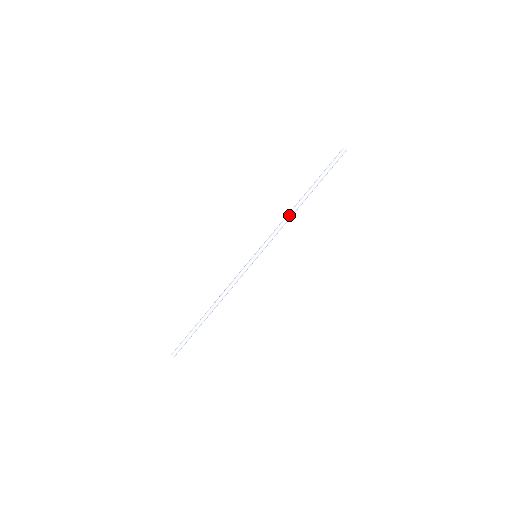
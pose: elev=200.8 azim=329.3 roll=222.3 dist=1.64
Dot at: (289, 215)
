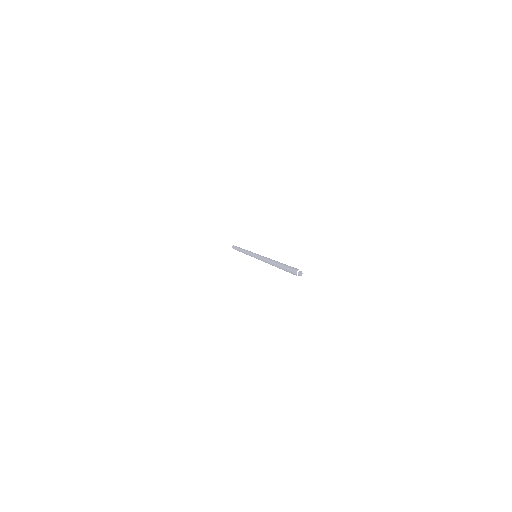
Dot at: (266, 262)
